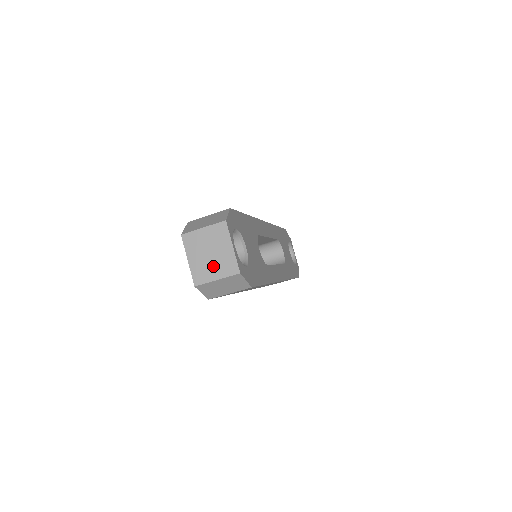
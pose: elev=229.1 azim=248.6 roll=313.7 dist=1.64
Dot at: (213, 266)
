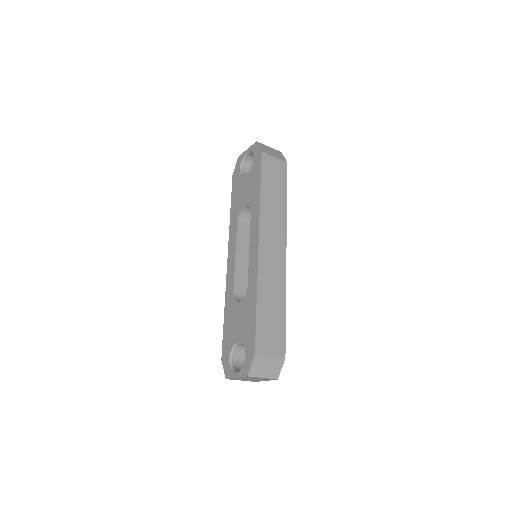
Dot at: occluded
